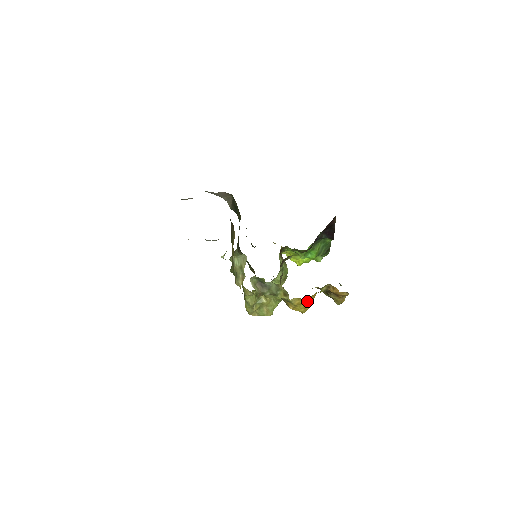
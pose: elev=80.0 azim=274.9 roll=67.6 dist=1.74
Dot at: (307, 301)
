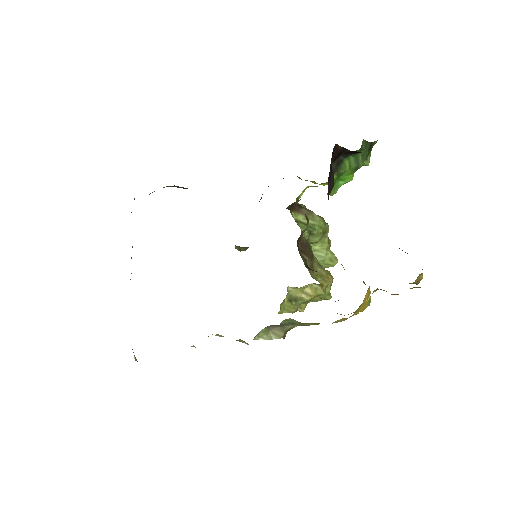
Dot at: (358, 312)
